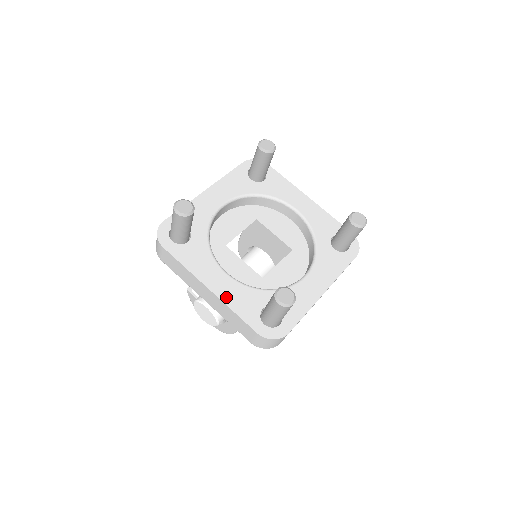
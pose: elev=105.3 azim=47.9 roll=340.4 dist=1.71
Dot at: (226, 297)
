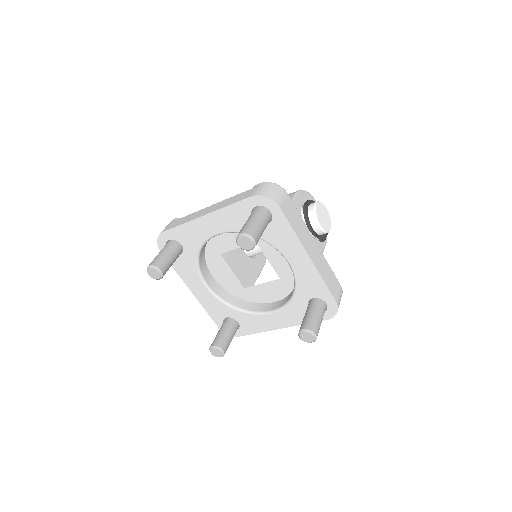
Dot at: (202, 301)
